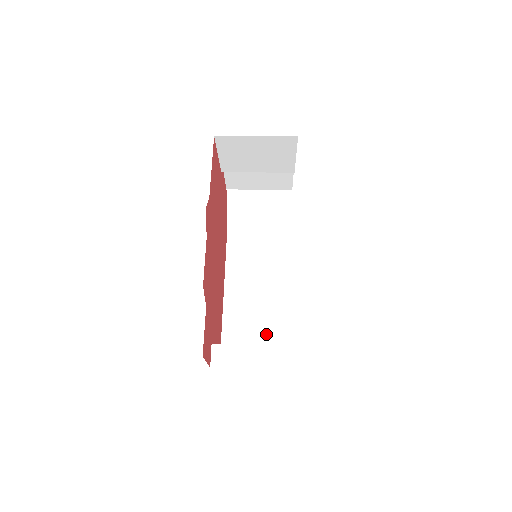
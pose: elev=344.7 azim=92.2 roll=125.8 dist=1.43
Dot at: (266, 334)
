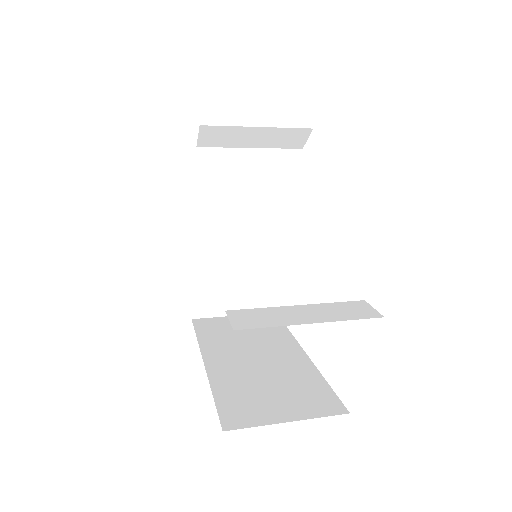
Dot at: (292, 395)
